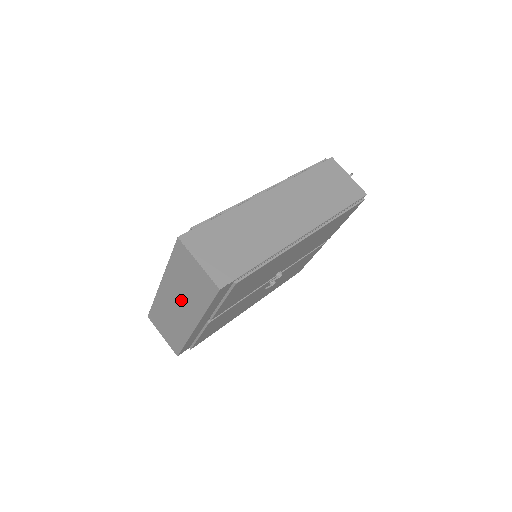
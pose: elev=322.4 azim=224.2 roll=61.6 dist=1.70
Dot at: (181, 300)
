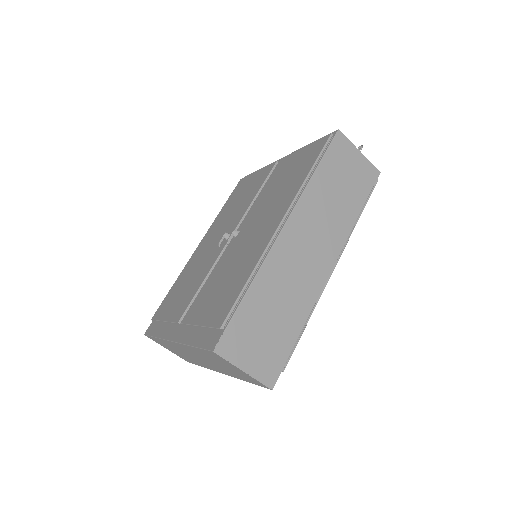
Dot at: (205, 361)
